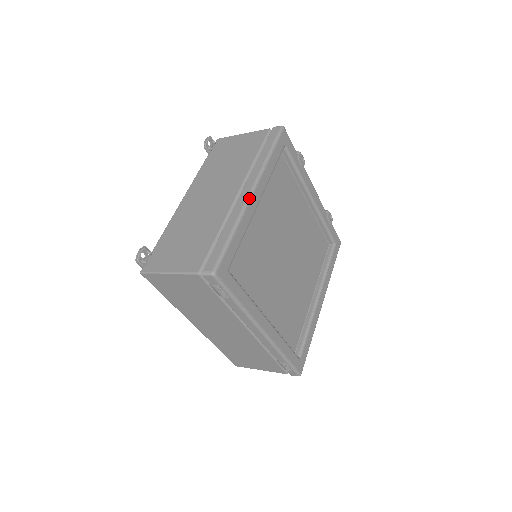
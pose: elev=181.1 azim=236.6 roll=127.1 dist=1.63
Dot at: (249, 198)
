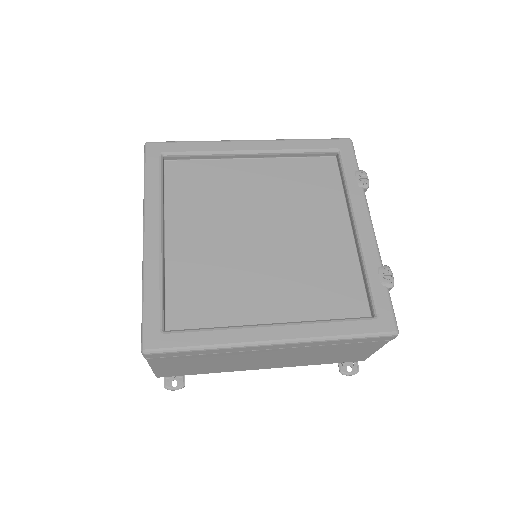
Dot at: (241, 140)
